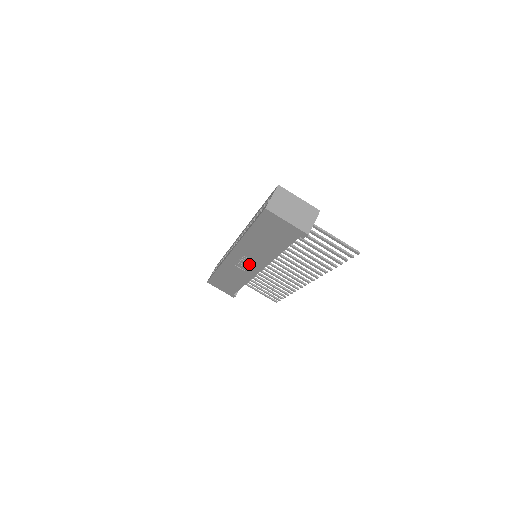
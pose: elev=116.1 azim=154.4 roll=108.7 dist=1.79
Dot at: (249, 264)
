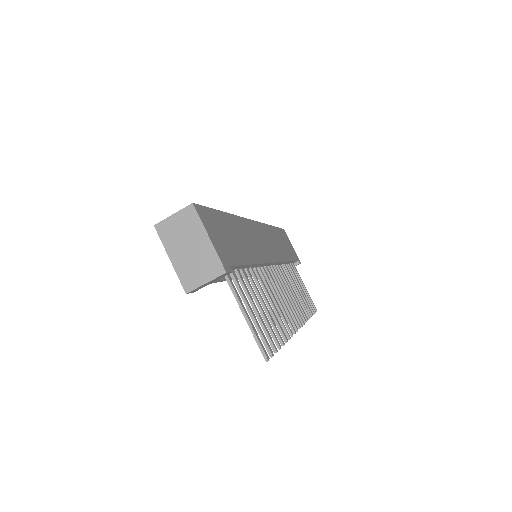
Dot at: occluded
